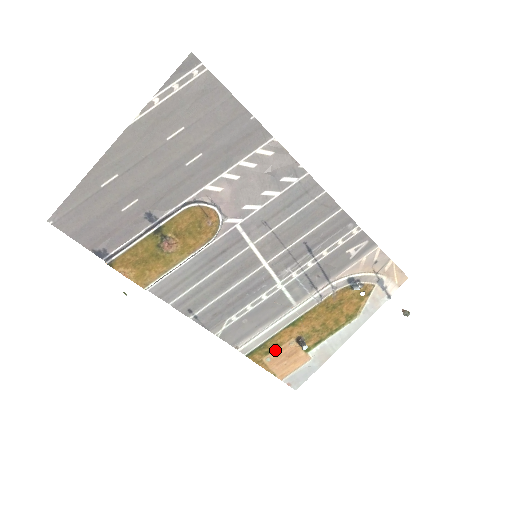
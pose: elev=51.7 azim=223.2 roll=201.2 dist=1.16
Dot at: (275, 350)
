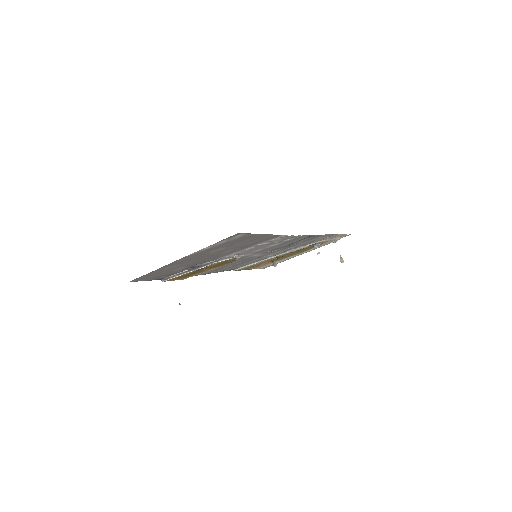
Dot at: (256, 266)
